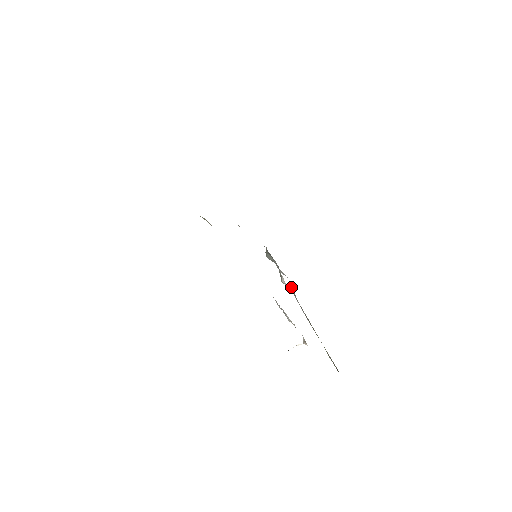
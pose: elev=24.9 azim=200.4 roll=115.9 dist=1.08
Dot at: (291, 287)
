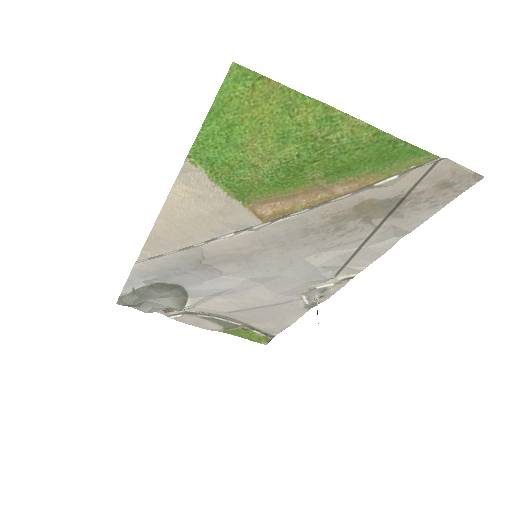
Dot at: (183, 311)
